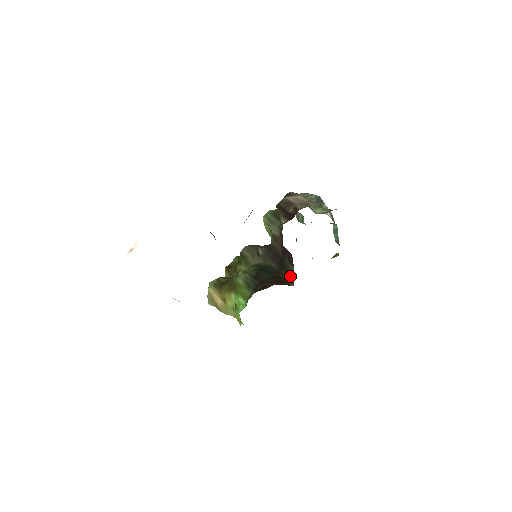
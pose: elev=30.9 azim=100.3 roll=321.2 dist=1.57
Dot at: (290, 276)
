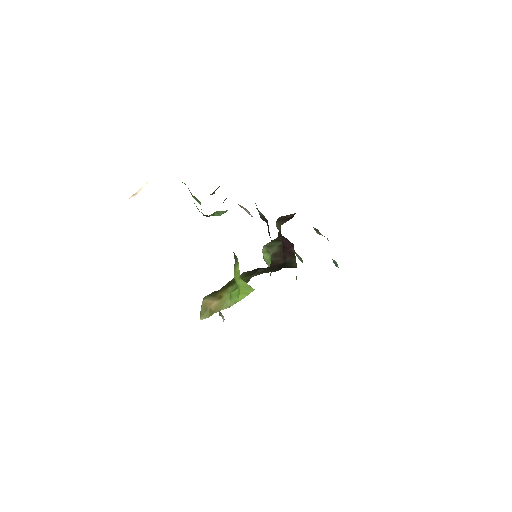
Dot at: (292, 266)
